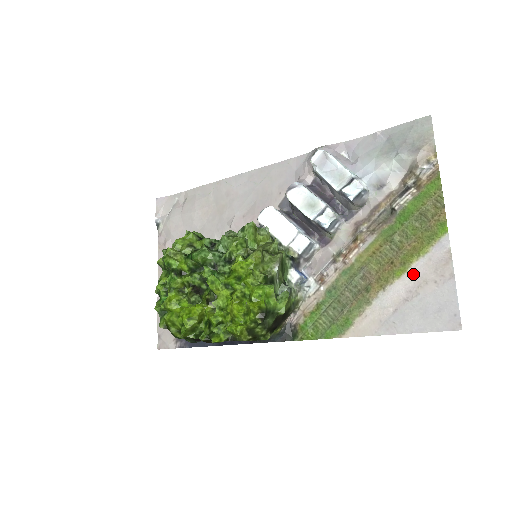
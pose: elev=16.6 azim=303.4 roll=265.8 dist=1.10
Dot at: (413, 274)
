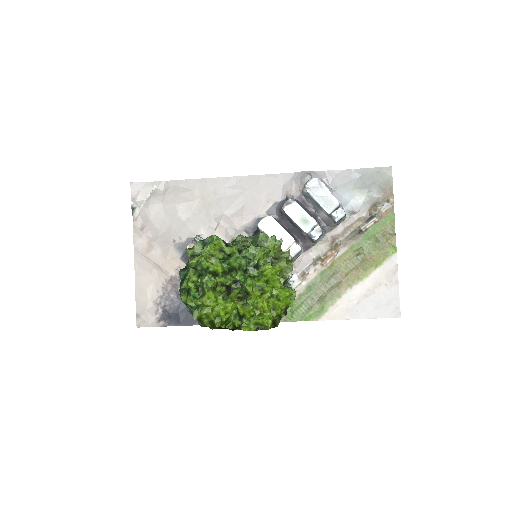
Dot at: (372, 278)
